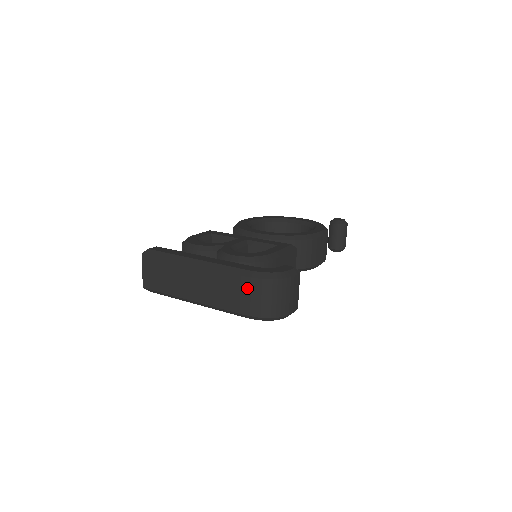
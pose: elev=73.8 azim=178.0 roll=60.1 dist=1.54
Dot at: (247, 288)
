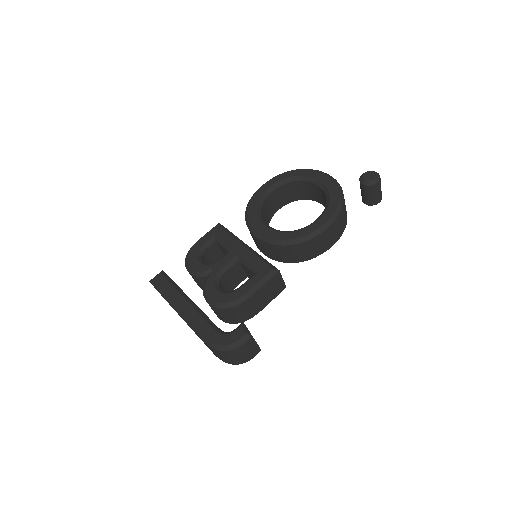
Dot at: (209, 347)
